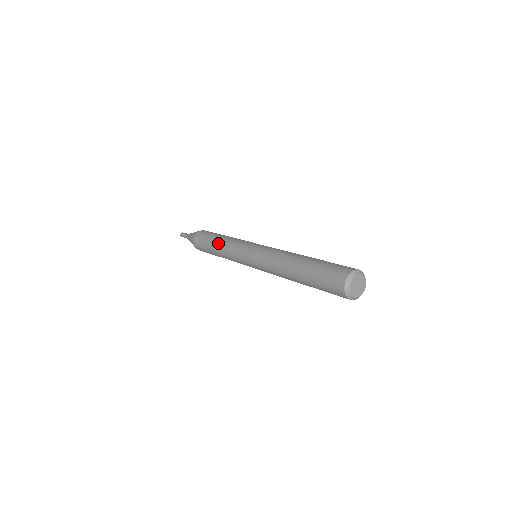
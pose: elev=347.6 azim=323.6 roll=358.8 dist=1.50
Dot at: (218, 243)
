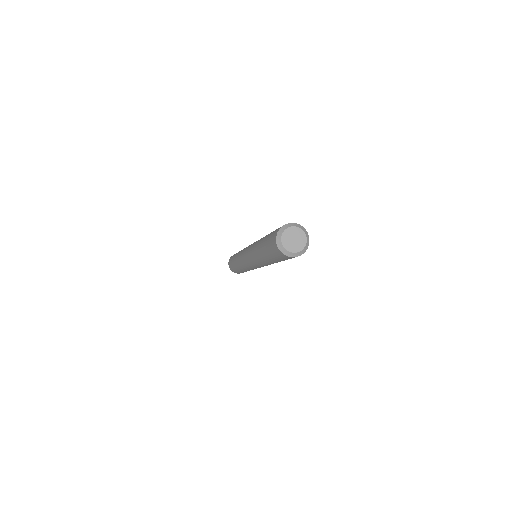
Dot at: (235, 264)
